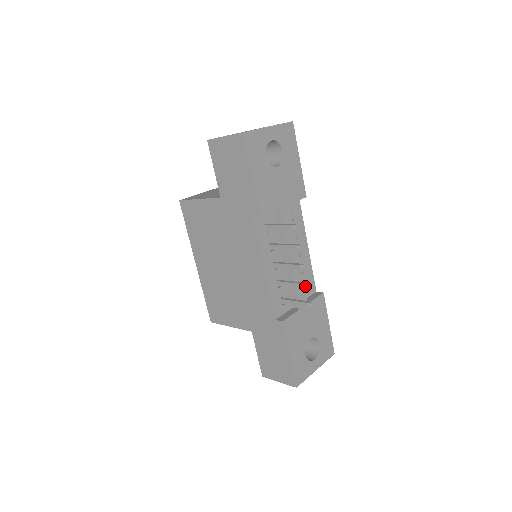
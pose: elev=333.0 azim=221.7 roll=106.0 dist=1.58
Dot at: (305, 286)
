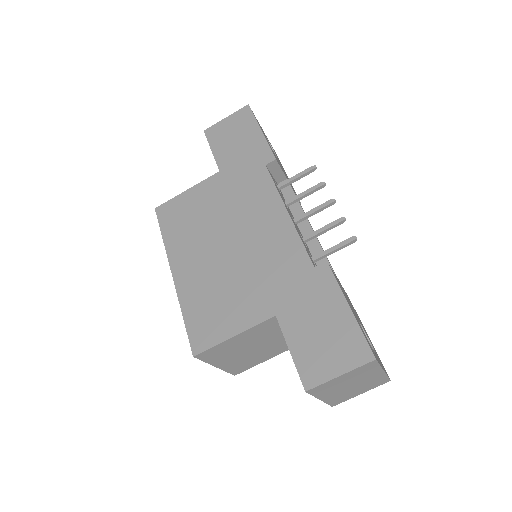
Dot at: (343, 219)
